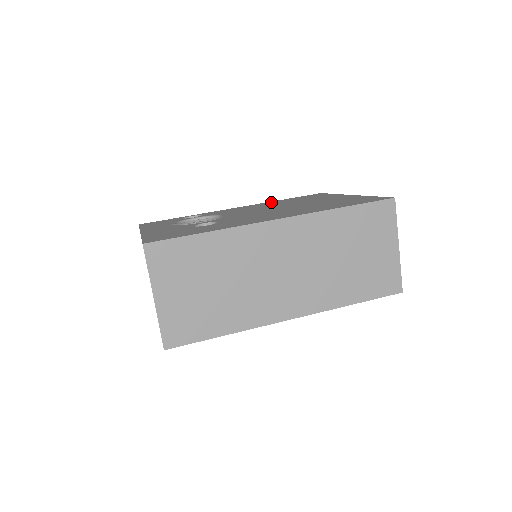
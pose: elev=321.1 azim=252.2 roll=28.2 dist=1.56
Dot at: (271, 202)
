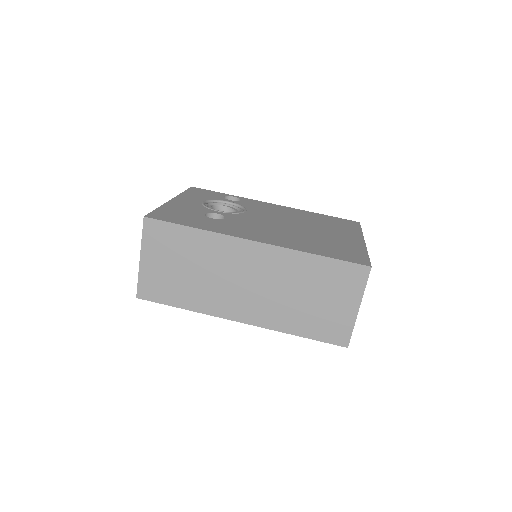
Dot at: (306, 212)
